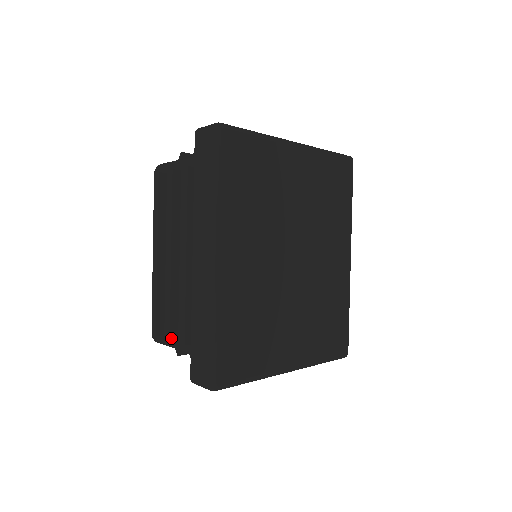
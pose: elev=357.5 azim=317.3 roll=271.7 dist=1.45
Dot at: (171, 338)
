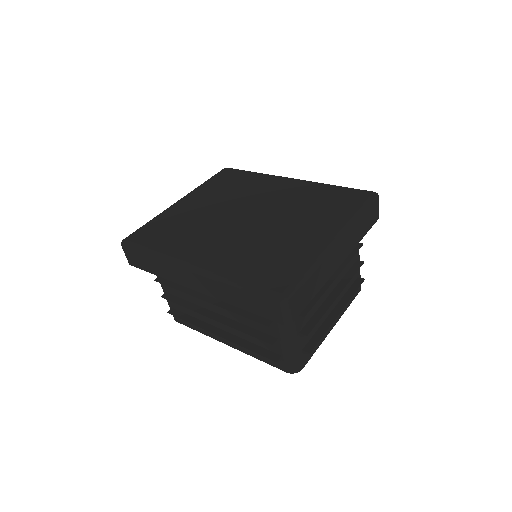
Dot at: (272, 343)
